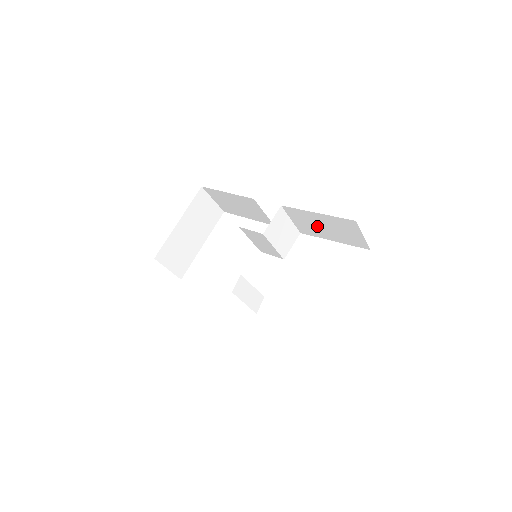
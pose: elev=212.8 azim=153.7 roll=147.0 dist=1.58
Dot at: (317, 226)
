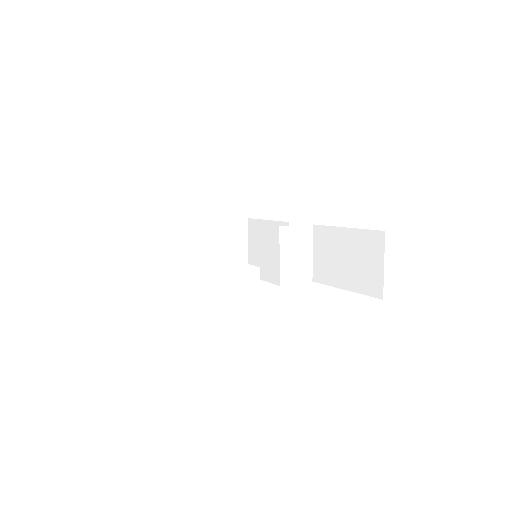
Dot at: (337, 259)
